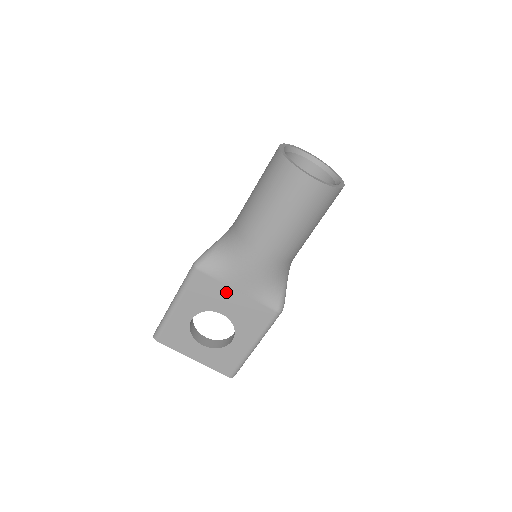
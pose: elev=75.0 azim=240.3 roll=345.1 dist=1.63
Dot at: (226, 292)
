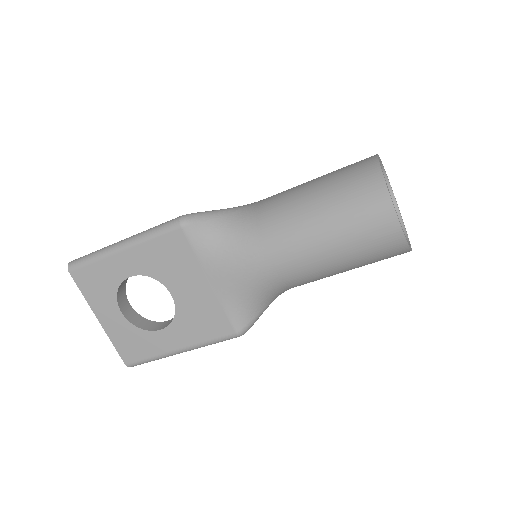
Dot at: (195, 274)
